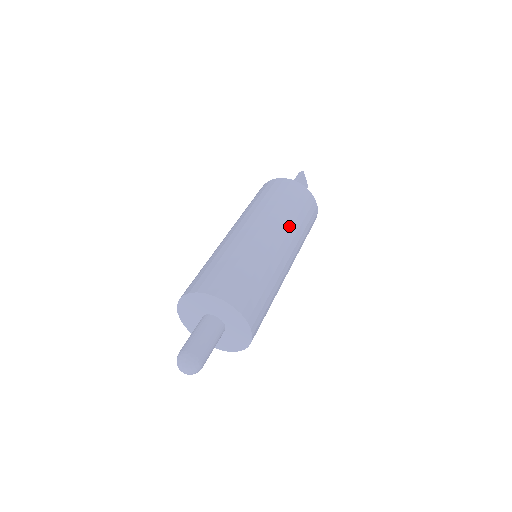
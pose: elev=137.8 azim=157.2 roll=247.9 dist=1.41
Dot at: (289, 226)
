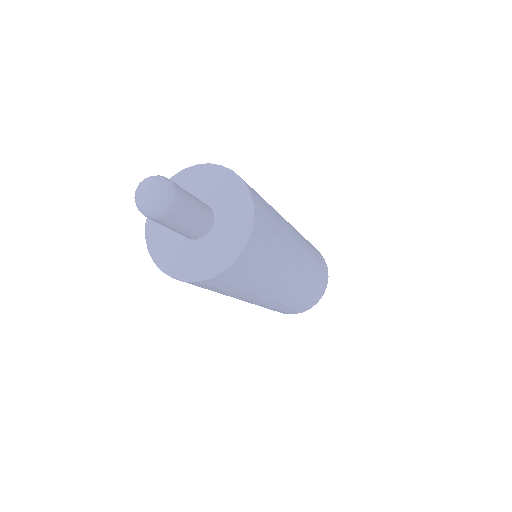
Dot at: occluded
